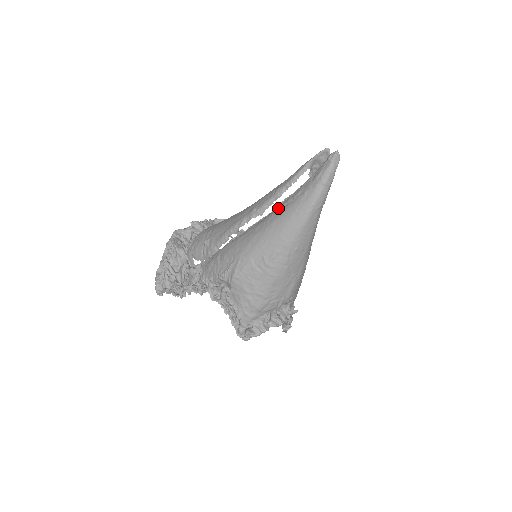
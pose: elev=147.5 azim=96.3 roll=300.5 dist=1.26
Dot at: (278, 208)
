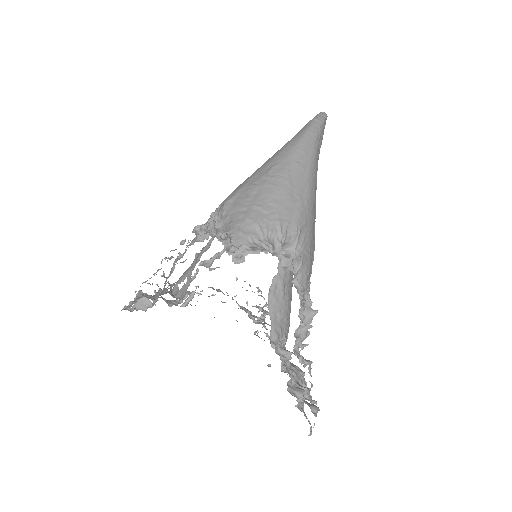
Dot at: occluded
